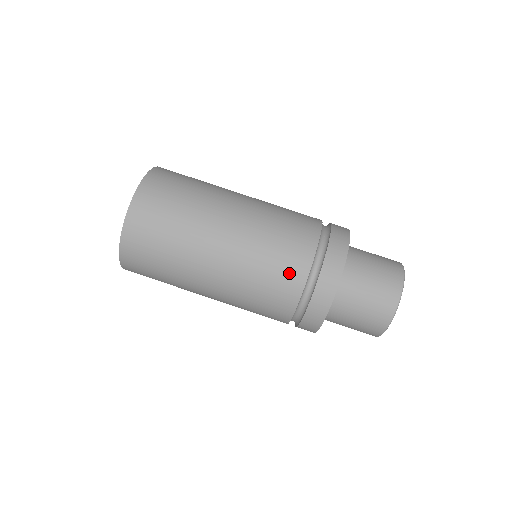
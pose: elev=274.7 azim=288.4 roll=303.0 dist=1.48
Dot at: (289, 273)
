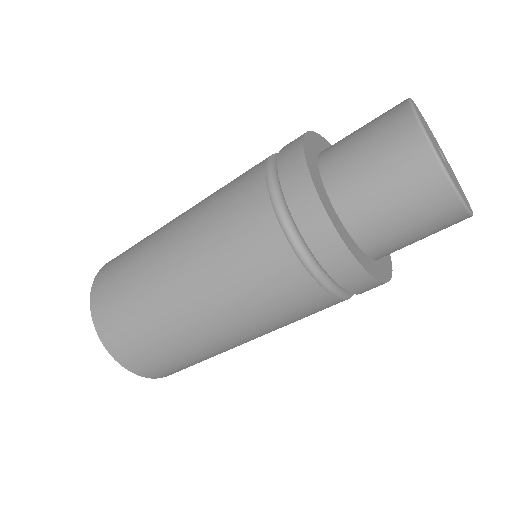
Dot at: occluded
